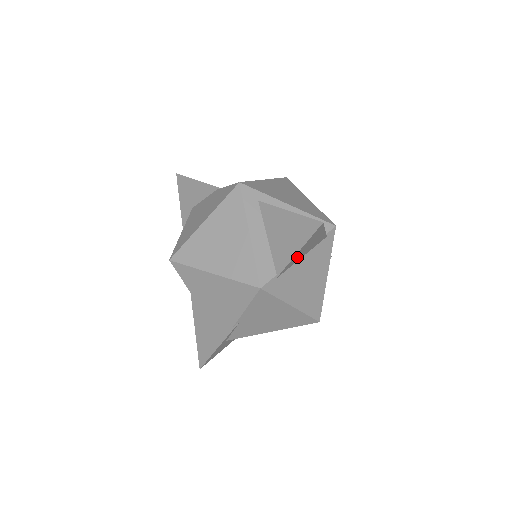
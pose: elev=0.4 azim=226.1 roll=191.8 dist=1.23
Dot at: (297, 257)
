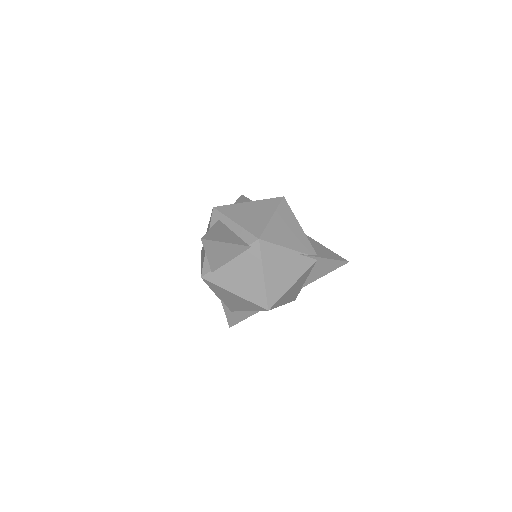
Dot at: (218, 260)
